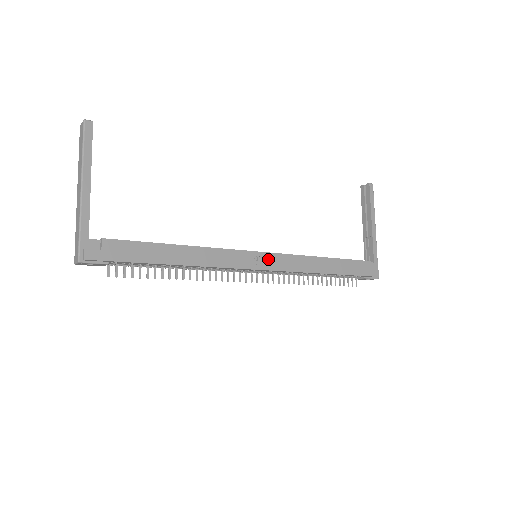
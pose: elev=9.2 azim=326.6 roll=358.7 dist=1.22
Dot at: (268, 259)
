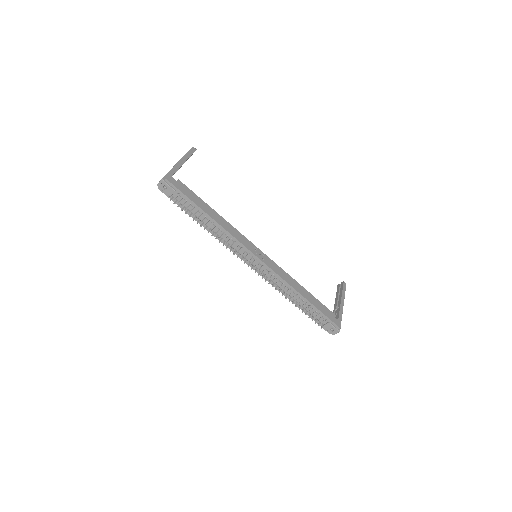
Dot at: (264, 257)
